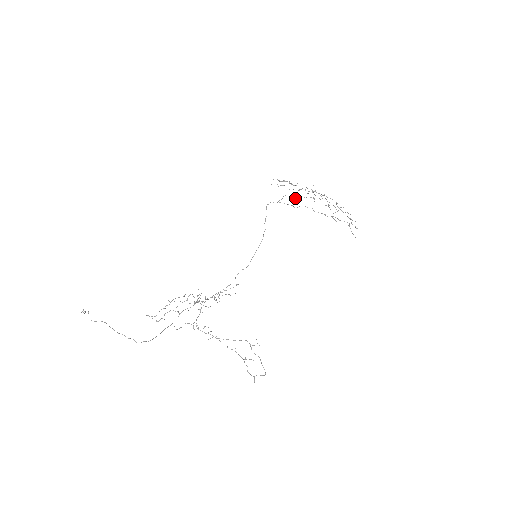
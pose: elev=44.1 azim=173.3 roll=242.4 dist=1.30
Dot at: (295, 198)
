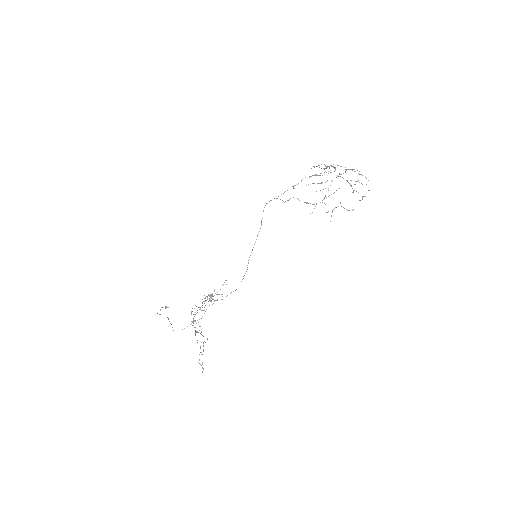
Dot at: occluded
